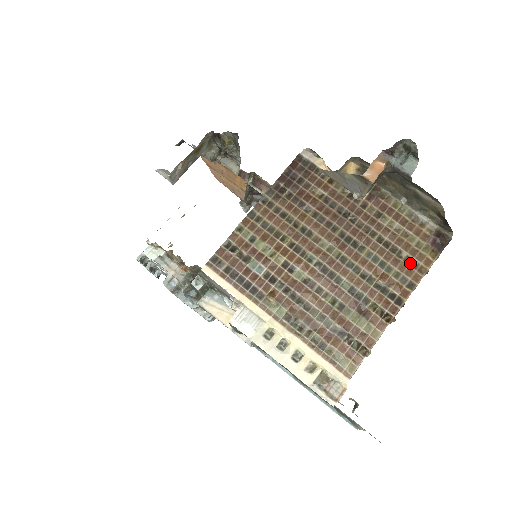
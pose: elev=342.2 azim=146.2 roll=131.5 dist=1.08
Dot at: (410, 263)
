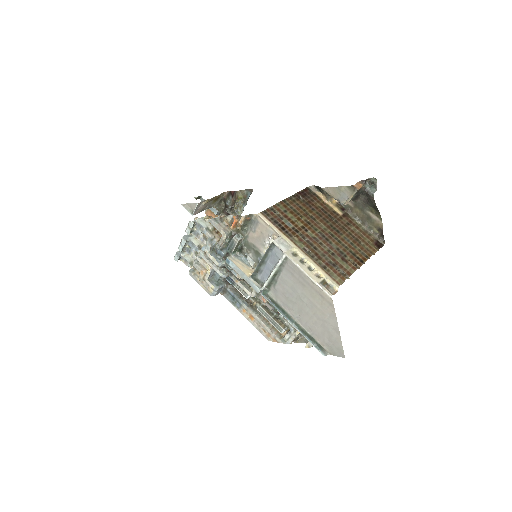
Dot at: (365, 248)
